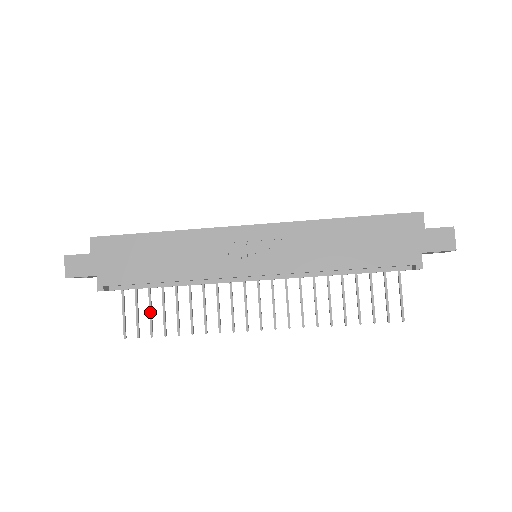
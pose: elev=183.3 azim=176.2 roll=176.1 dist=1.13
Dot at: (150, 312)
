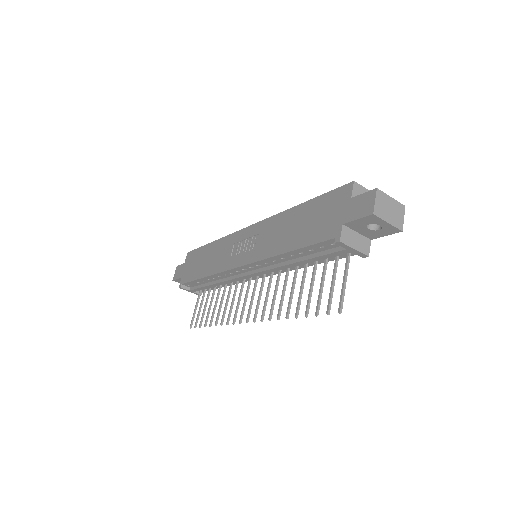
Dot at: (204, 308)
